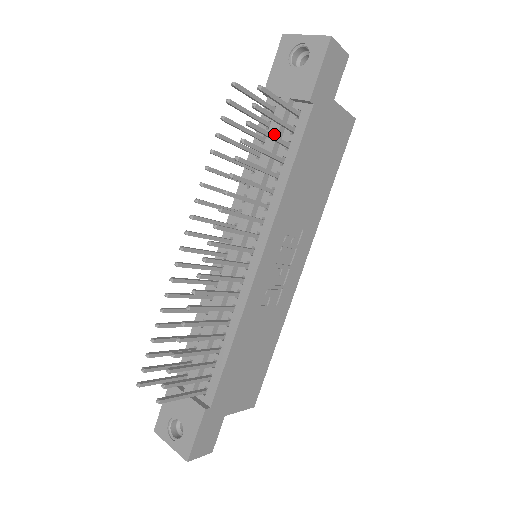
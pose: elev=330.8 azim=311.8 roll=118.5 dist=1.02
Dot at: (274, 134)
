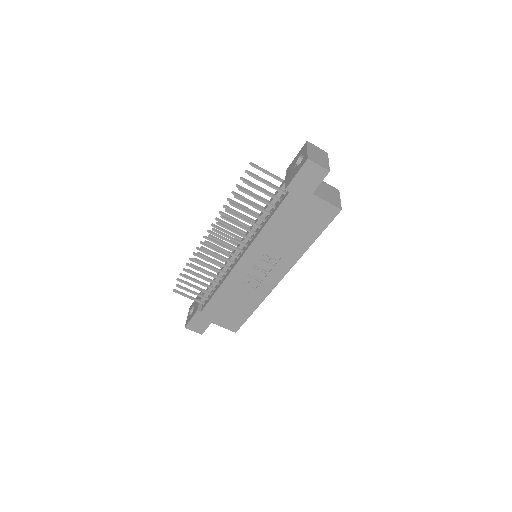
Dot at: occluded
